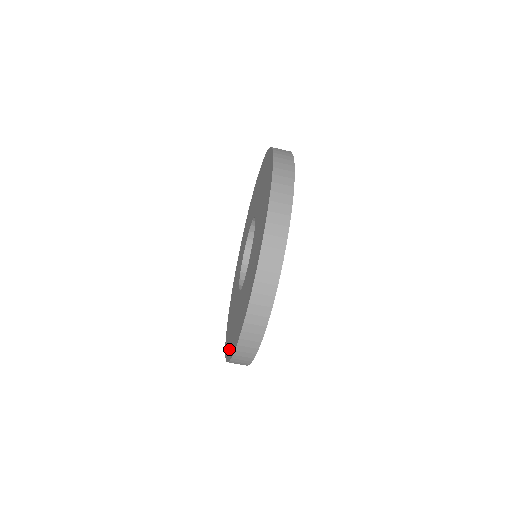
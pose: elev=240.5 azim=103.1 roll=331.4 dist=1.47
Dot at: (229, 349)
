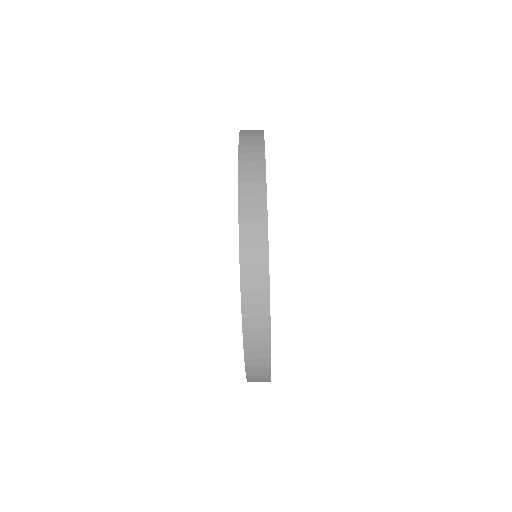
Dot at: occluded
